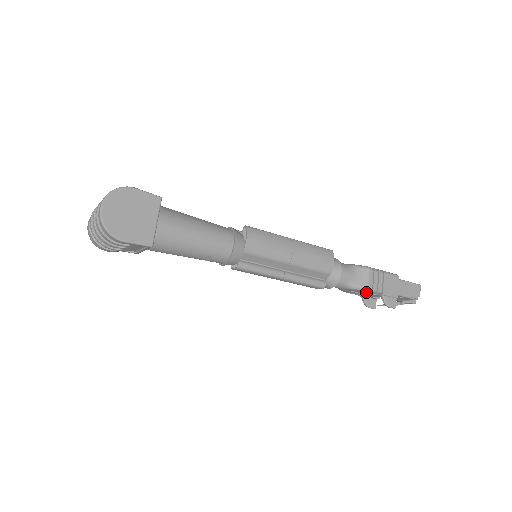
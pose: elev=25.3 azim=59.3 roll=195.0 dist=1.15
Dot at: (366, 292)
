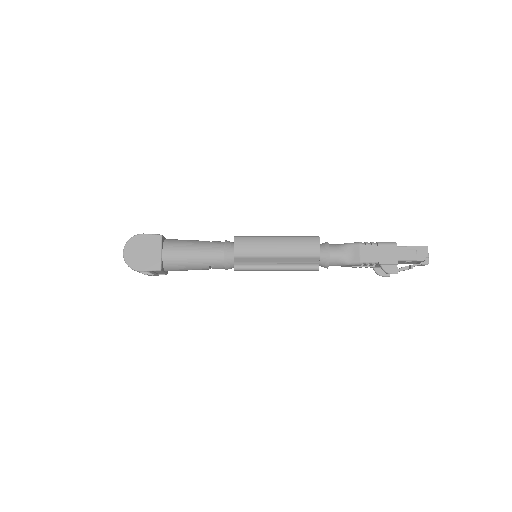
Dot at: (364, 265)
